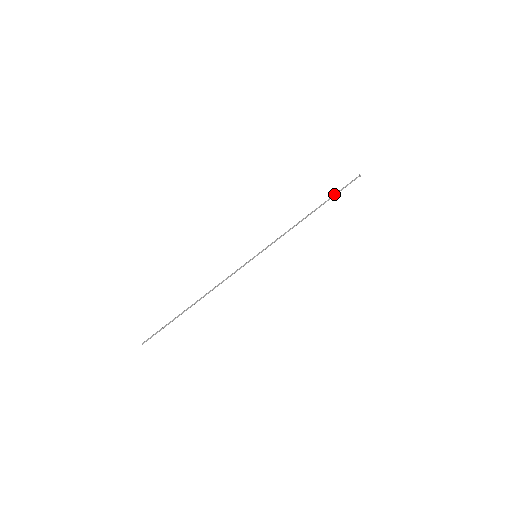
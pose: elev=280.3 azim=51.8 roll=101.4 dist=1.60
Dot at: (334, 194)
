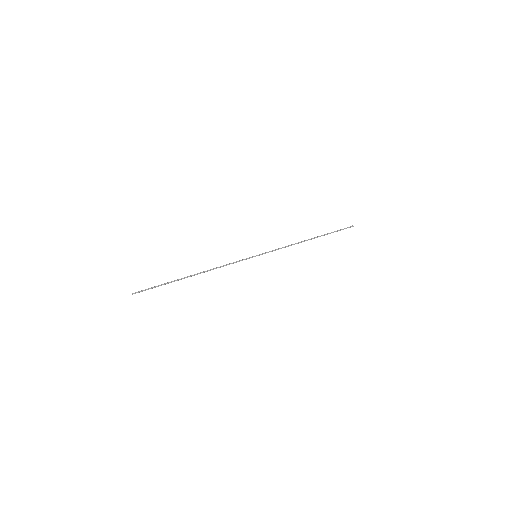
Dot at: occluded
